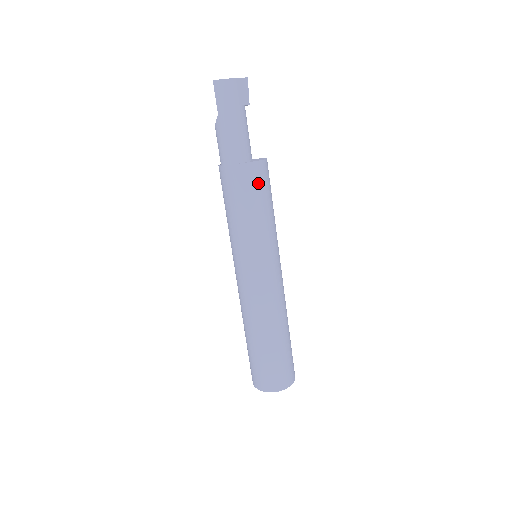
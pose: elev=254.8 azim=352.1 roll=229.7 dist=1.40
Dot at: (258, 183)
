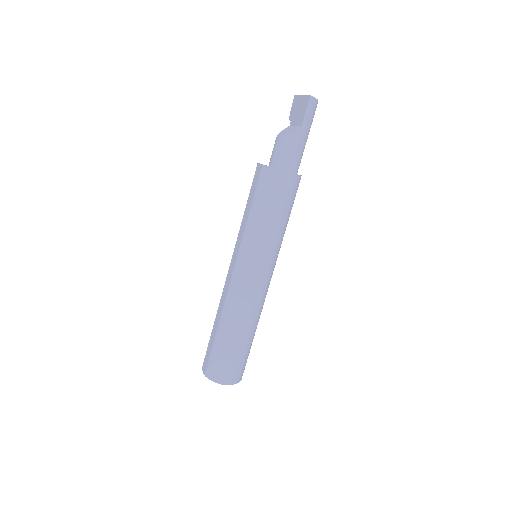
Dot at: occluded
